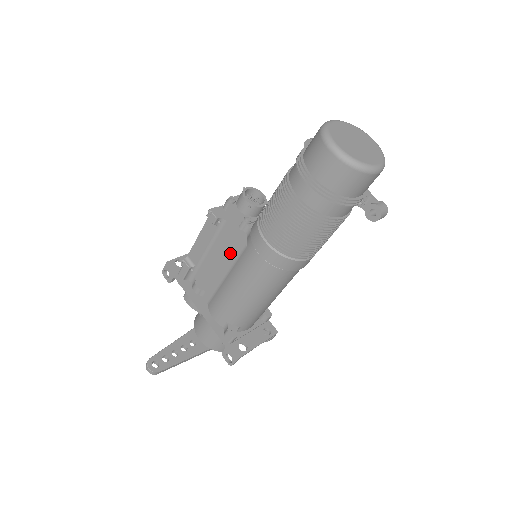
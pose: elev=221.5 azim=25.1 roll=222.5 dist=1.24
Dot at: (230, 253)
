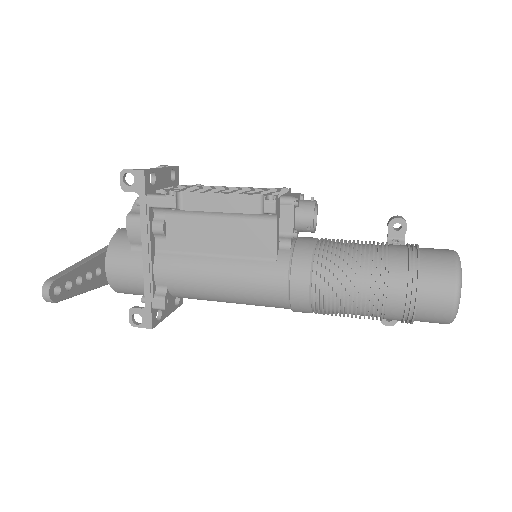
Dot at: (247, 245)
